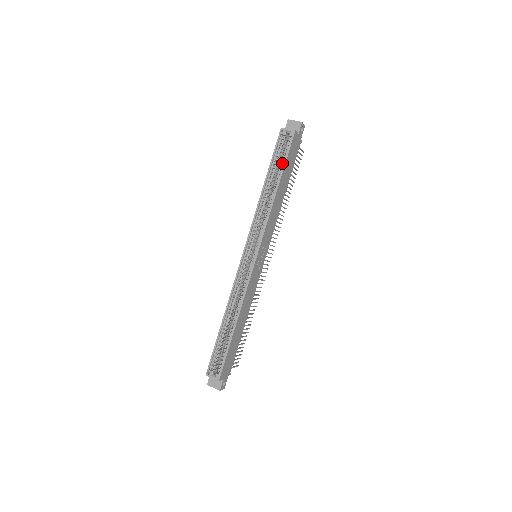
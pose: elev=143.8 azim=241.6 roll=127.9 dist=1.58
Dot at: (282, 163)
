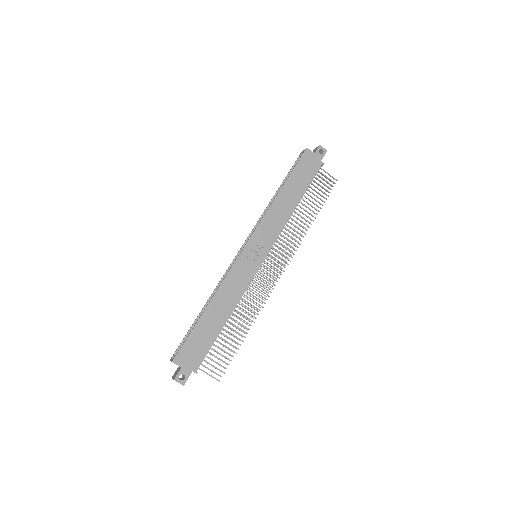
Dot at: (292, 174)
